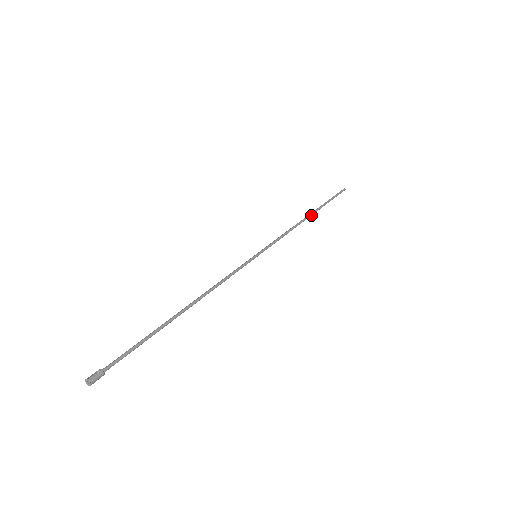
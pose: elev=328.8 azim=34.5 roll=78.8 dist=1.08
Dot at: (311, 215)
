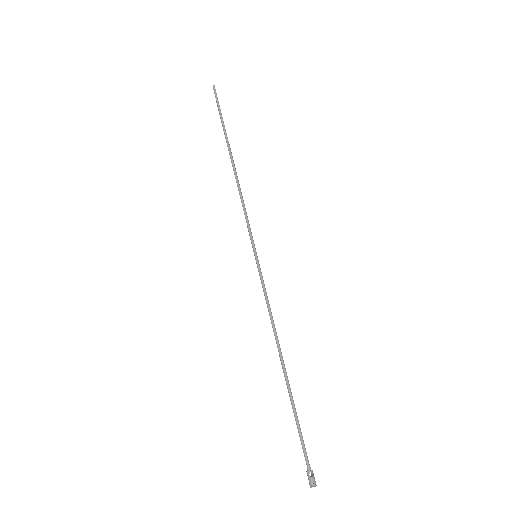
Dot at: (232, 157)
